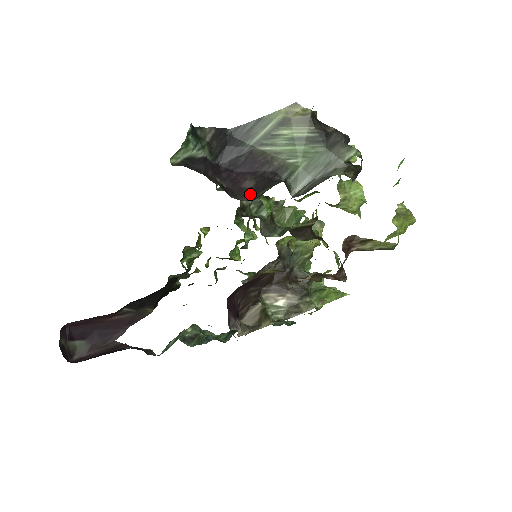
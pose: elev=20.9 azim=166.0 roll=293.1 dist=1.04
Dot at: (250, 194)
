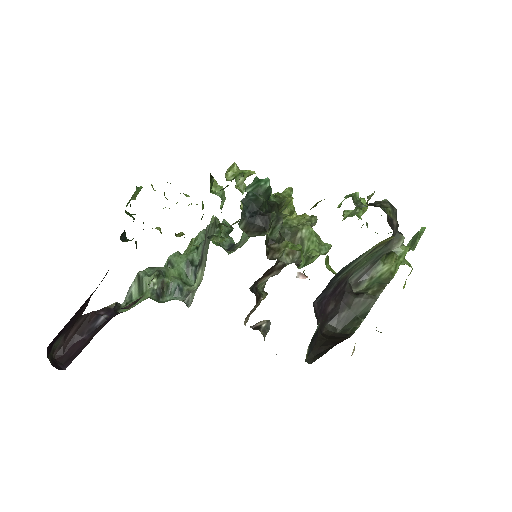
Dot at: (332, 317)
